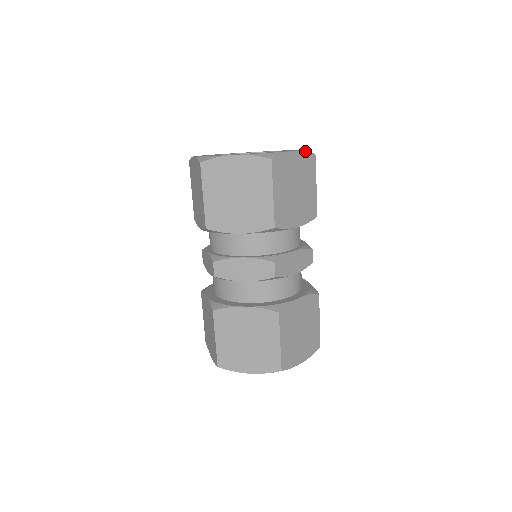
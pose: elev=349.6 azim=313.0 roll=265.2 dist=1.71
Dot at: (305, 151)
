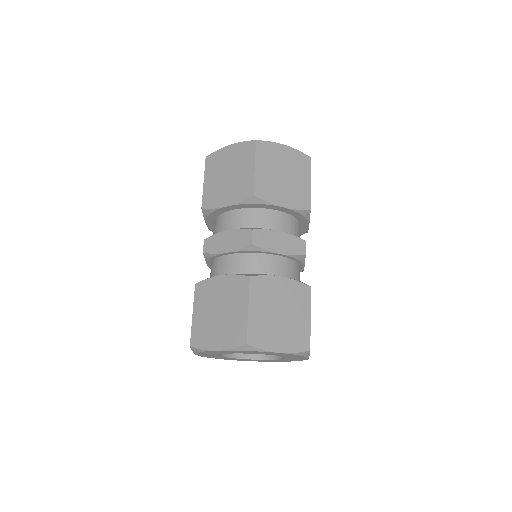
Dot at: occluded
